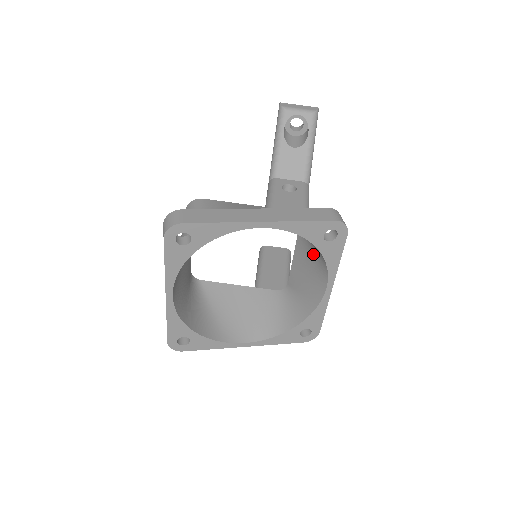
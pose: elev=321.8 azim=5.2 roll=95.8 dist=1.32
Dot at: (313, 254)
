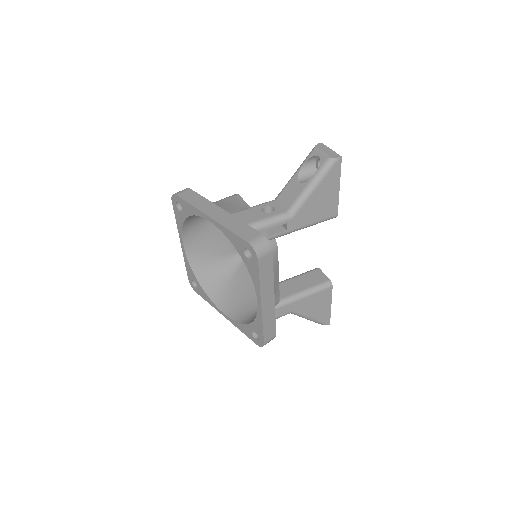
Dot at: occluded
